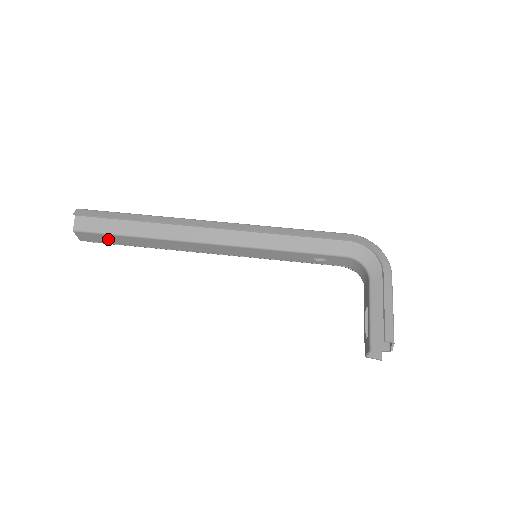
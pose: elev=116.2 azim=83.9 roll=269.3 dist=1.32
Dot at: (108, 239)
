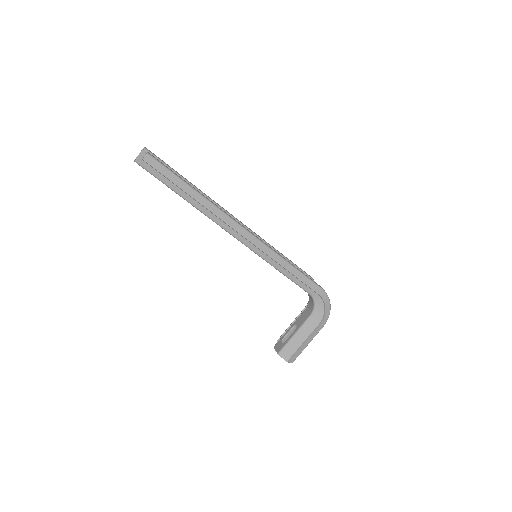
Dot at: occluded
